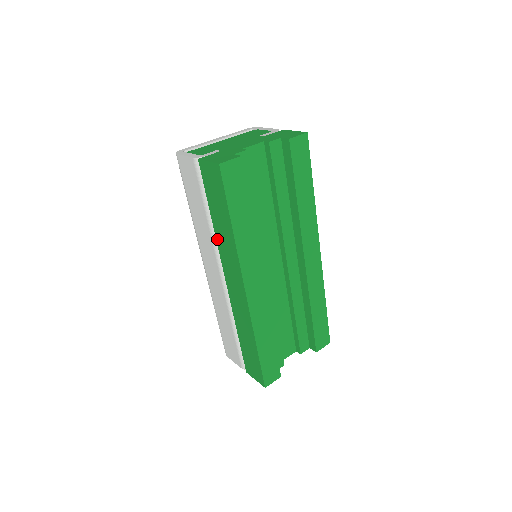
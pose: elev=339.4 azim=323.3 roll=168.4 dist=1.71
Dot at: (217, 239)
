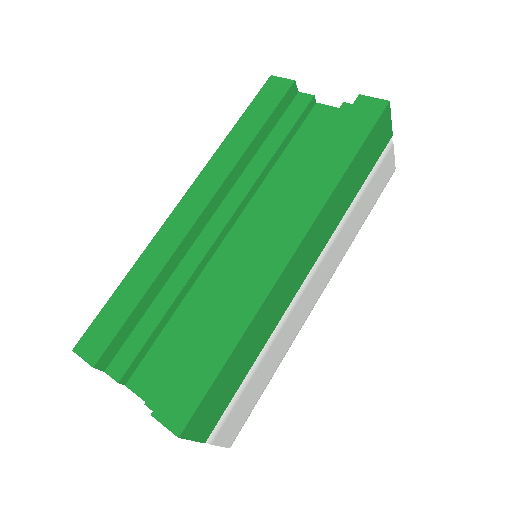
Dot at: occluded
